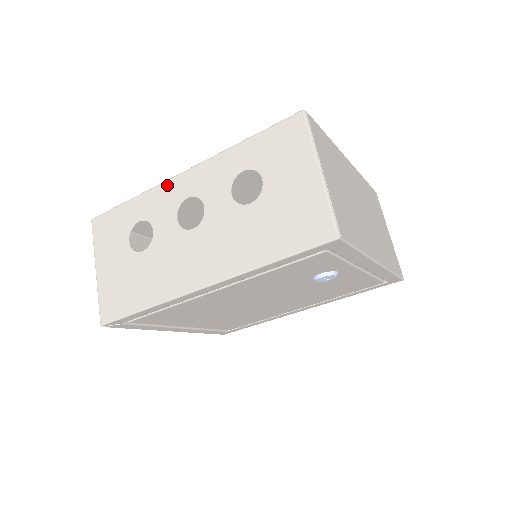
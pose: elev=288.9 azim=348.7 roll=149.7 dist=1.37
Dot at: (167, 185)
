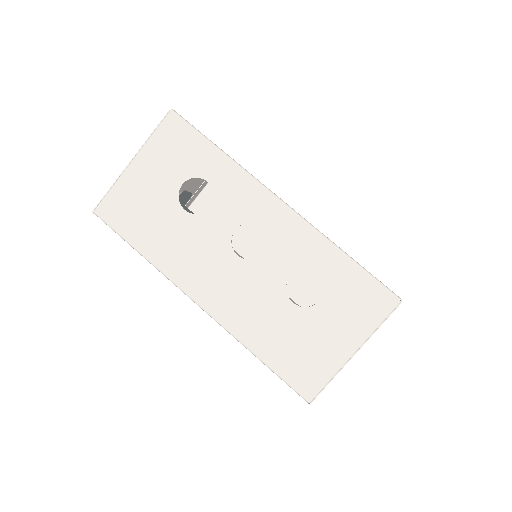
Dot at: (259, 190)
